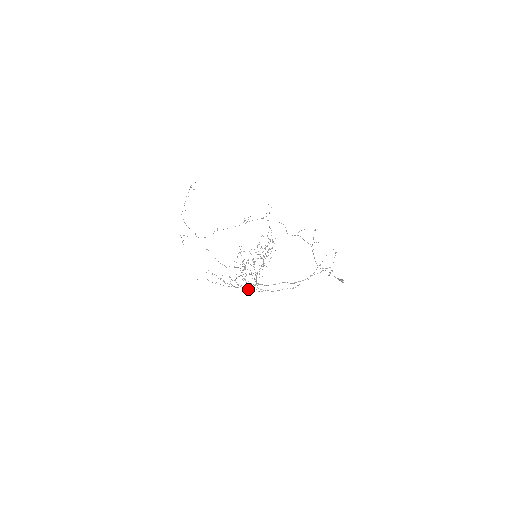
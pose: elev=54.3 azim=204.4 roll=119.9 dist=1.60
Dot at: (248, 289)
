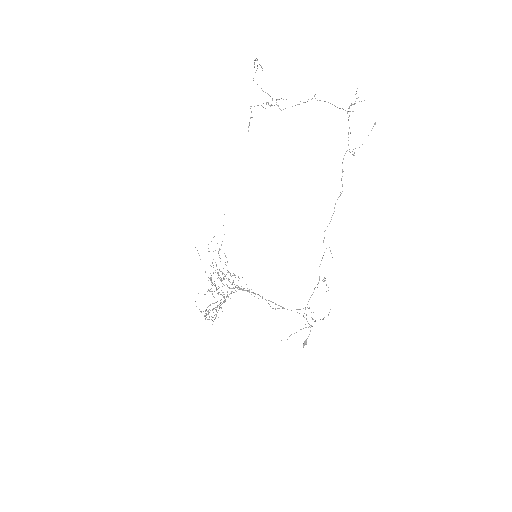
Dot at: occluded
